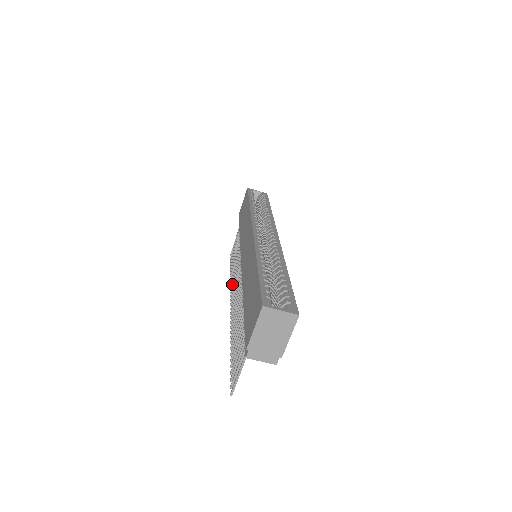
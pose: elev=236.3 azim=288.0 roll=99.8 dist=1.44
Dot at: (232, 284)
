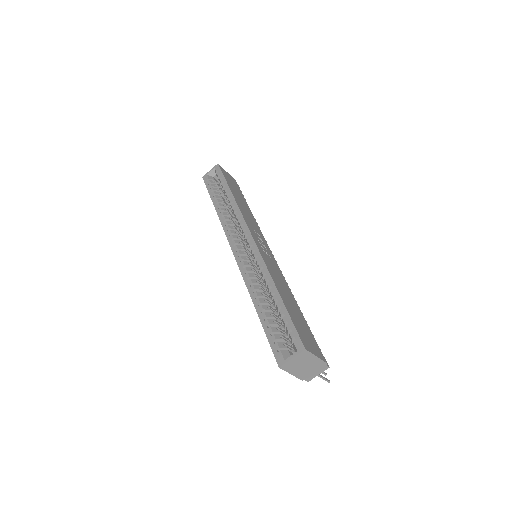
Dot at: occluded
